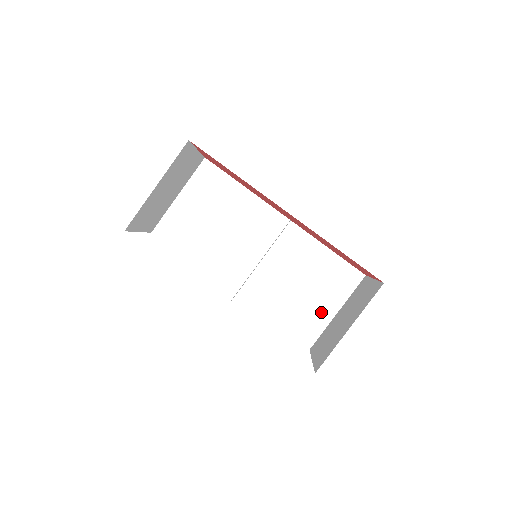
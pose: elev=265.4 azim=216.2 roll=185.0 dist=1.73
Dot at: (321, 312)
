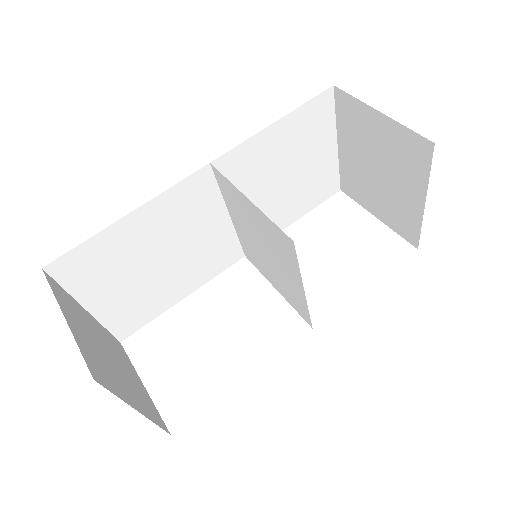
Dot at: (323, 164)
